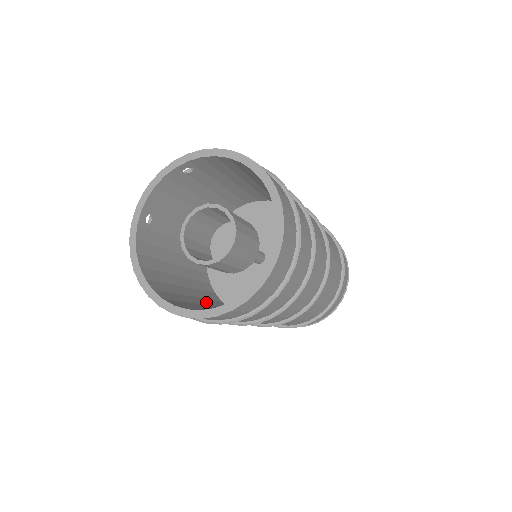
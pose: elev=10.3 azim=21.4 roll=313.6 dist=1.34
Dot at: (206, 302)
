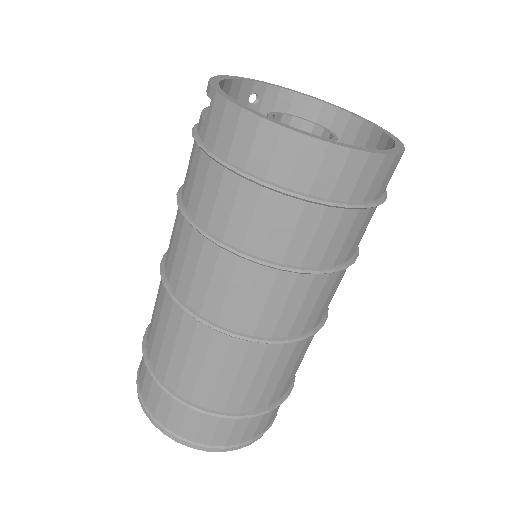
Dot at: occluded
